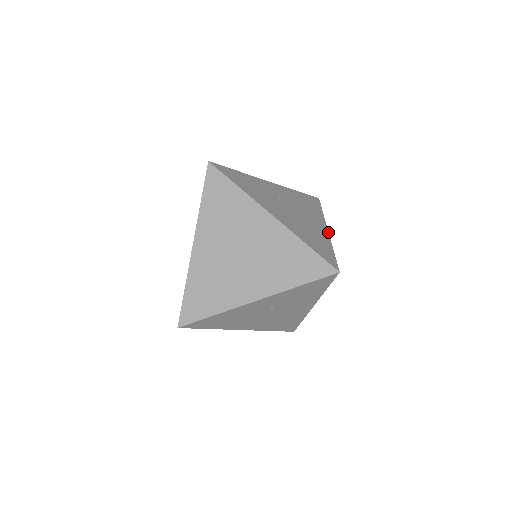
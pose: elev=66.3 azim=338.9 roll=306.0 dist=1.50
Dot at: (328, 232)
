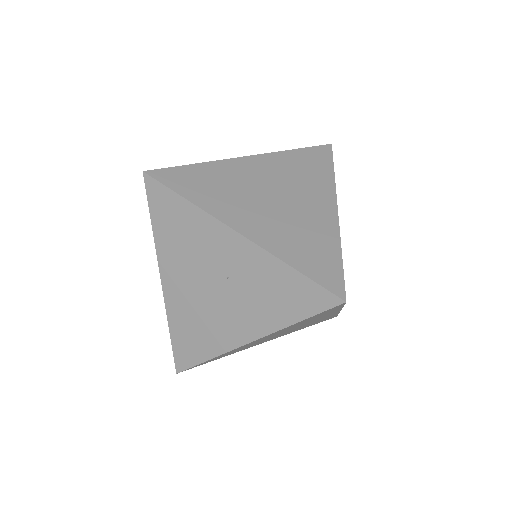
Dot at: occluded
